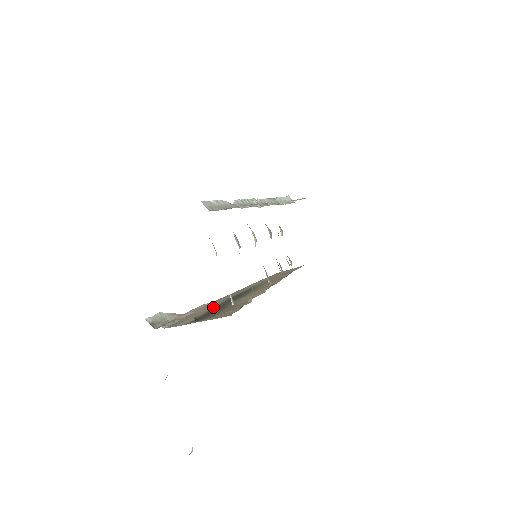
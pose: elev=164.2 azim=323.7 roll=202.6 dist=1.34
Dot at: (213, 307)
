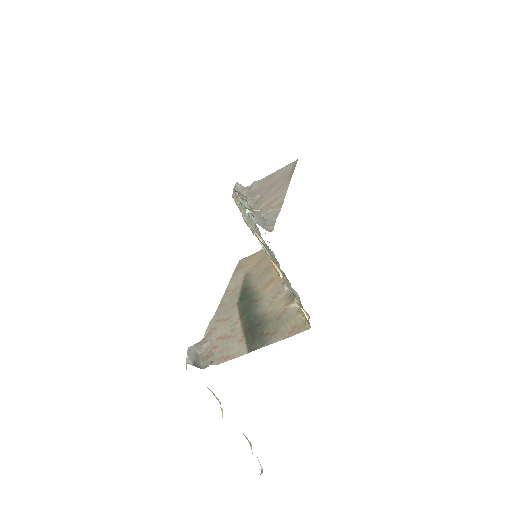
Dot at: (238, 322)
